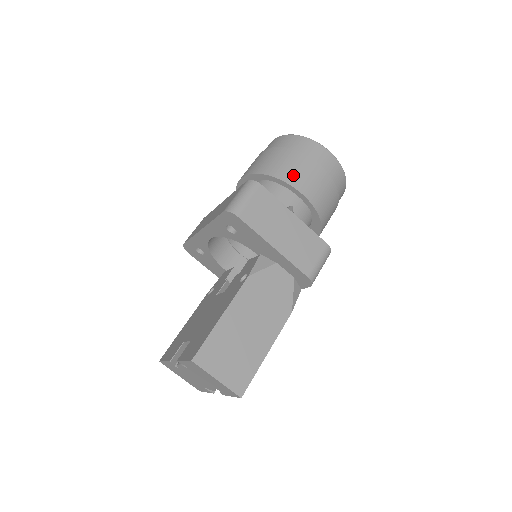
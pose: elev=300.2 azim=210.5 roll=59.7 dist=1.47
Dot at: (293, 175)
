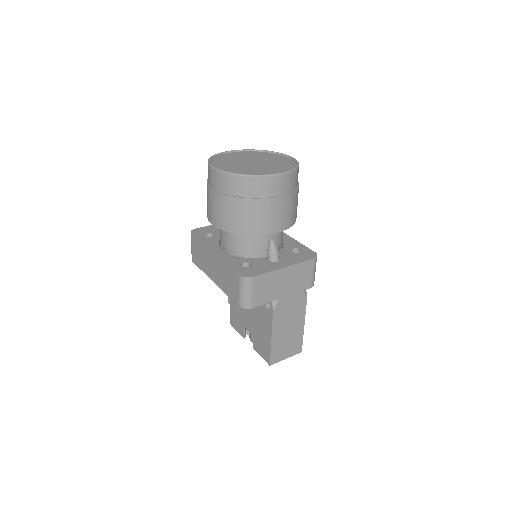
Dot at: (262, 225)
